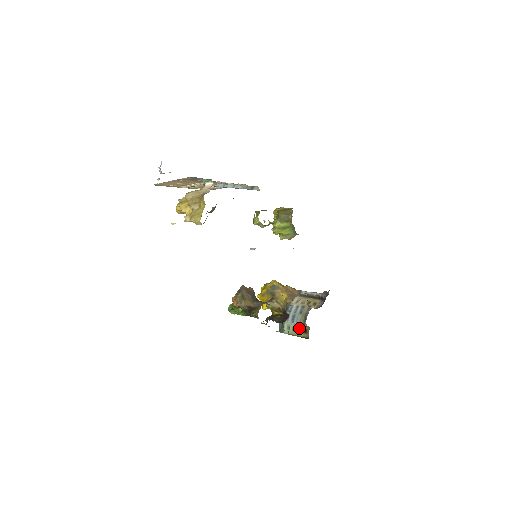
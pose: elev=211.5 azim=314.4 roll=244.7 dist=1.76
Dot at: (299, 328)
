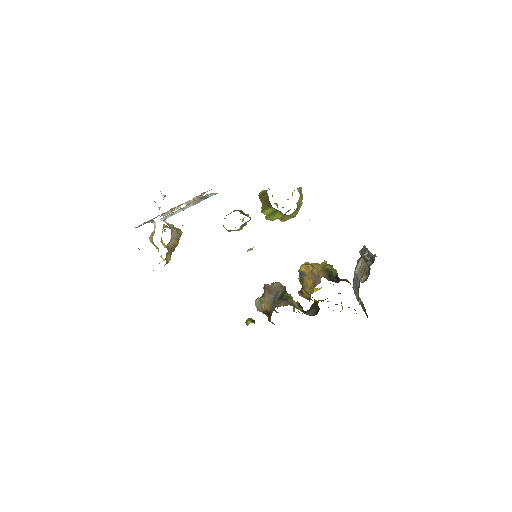
Dot at: occluded
